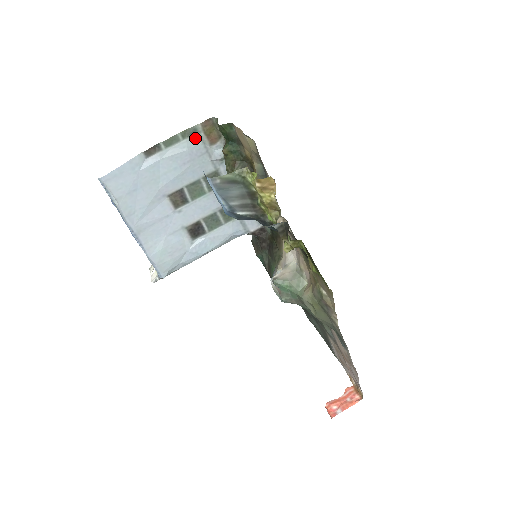
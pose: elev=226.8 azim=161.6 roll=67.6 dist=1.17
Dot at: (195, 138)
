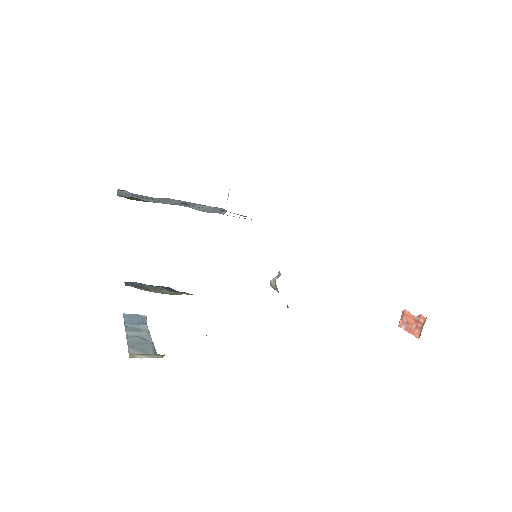
Dot at: occluded
